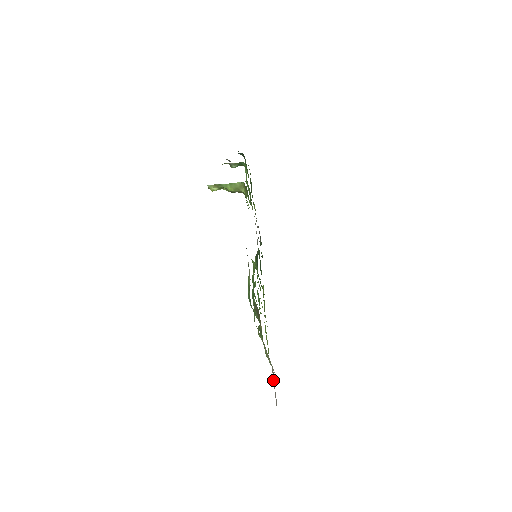
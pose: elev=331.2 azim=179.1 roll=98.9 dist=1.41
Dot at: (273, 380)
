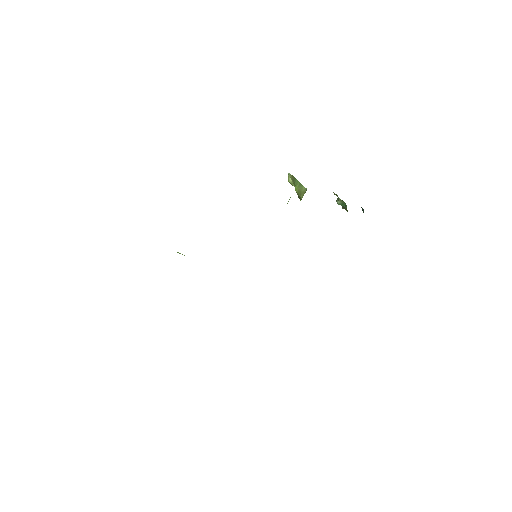
Dot at: occluded
